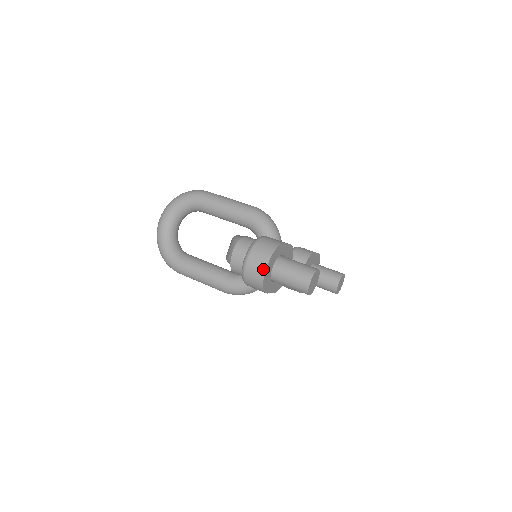
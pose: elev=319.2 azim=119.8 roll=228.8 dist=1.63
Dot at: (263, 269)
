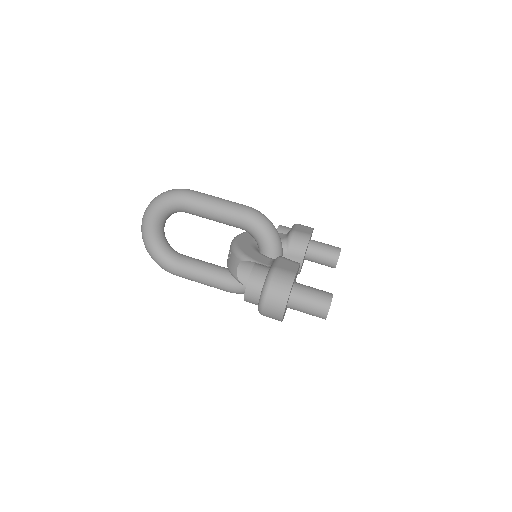
Dot at: (282, 310)
